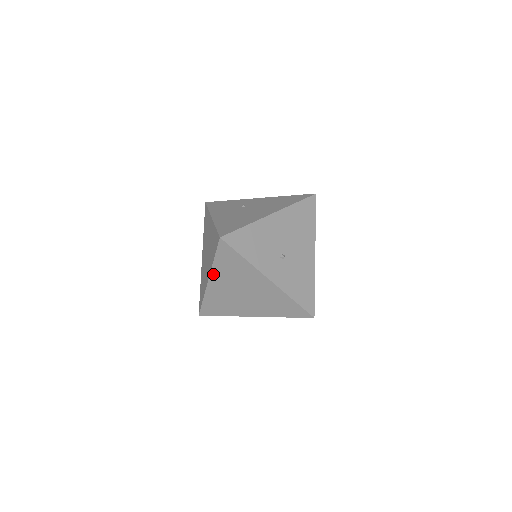
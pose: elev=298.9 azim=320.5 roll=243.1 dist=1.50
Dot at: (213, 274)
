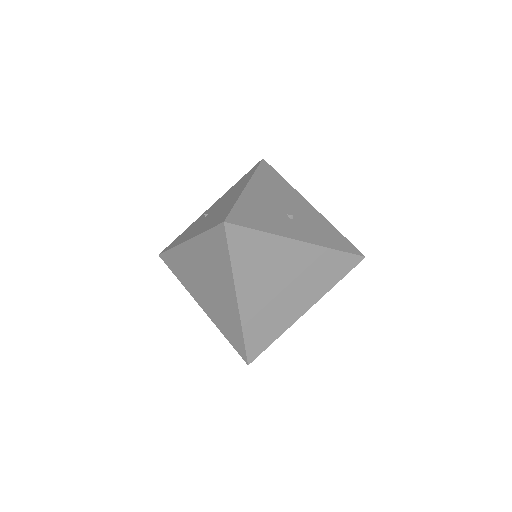
Dot at: (238, 285)
